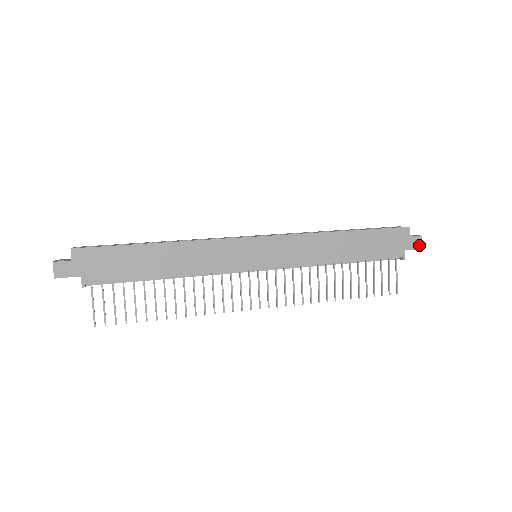
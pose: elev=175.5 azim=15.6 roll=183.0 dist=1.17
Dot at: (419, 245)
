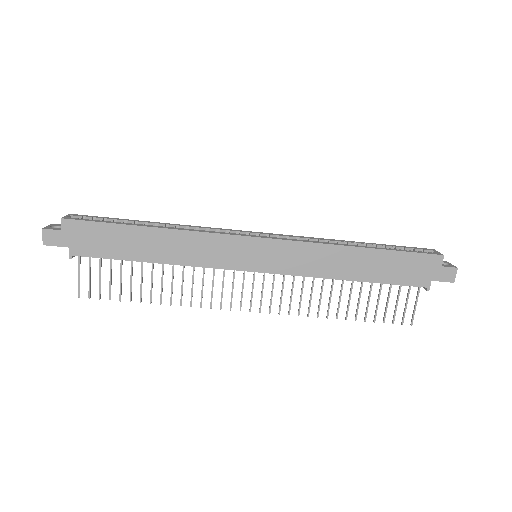
Dot at: (451, 278)
